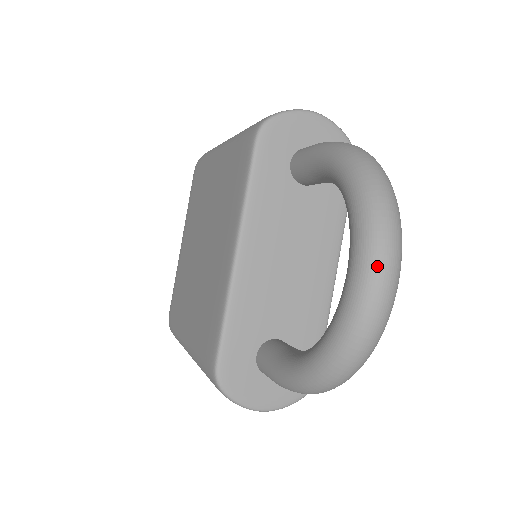
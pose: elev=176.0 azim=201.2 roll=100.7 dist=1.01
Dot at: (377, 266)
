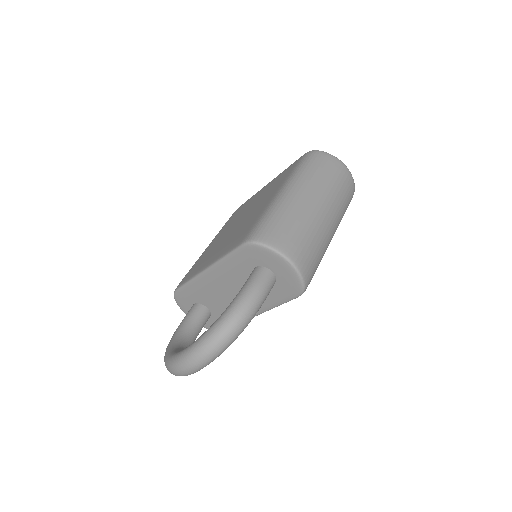
Dot at: (178, 366)
